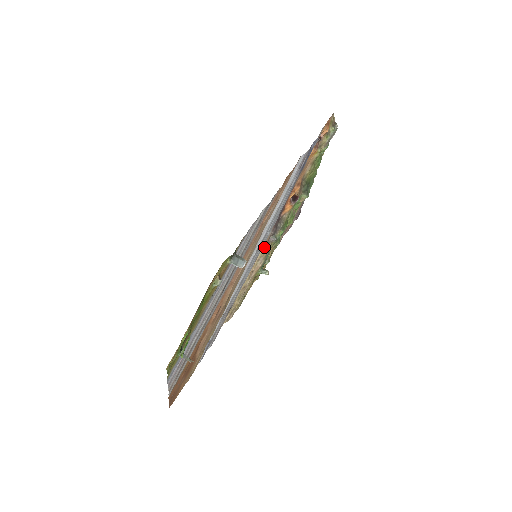
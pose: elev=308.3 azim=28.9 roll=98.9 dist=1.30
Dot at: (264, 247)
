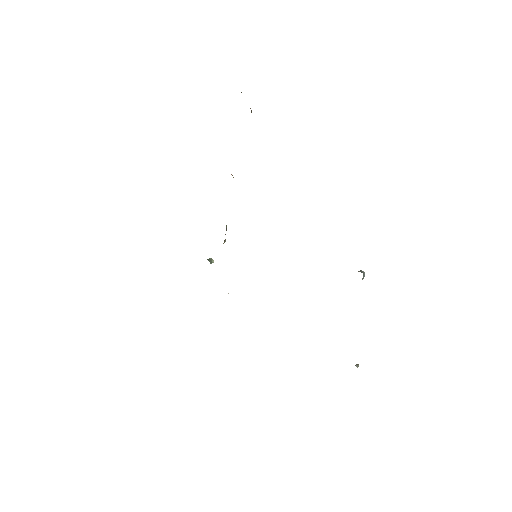
Dot at: (224, 241)
